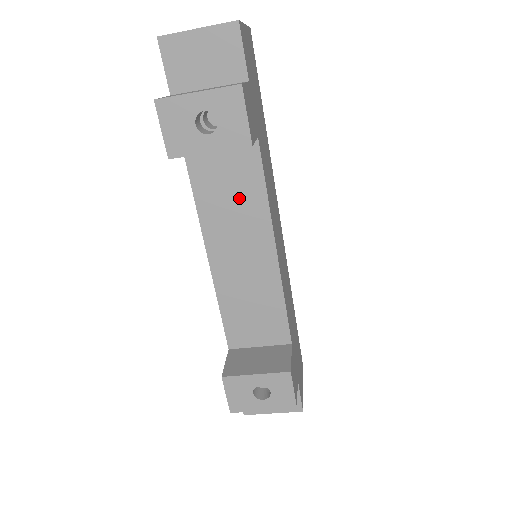
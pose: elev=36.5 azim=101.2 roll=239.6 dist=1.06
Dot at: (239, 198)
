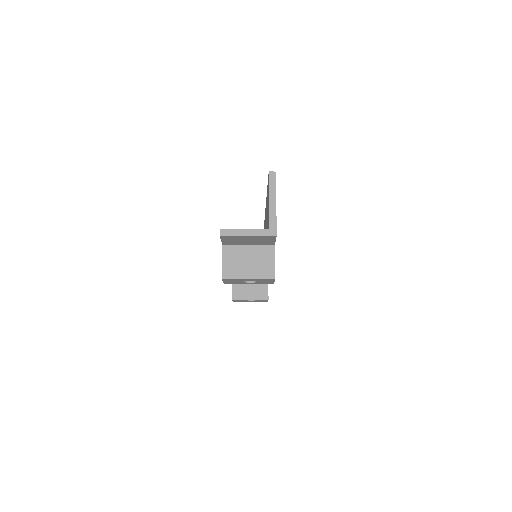
Dot at: occluded
